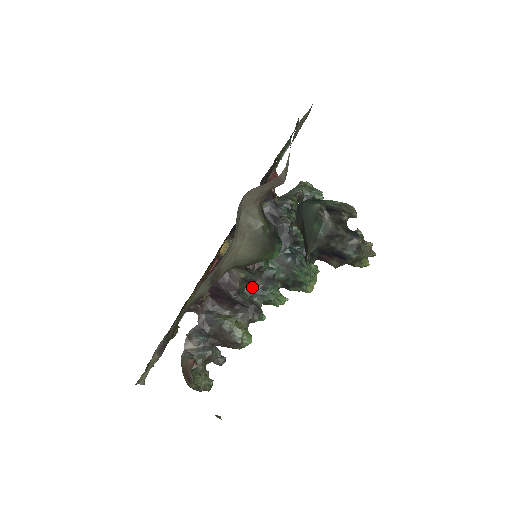
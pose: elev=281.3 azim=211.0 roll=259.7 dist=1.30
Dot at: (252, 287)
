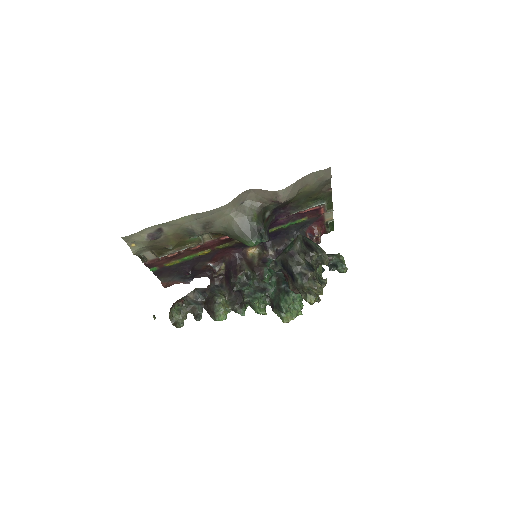
Dot at: (247, 283)
